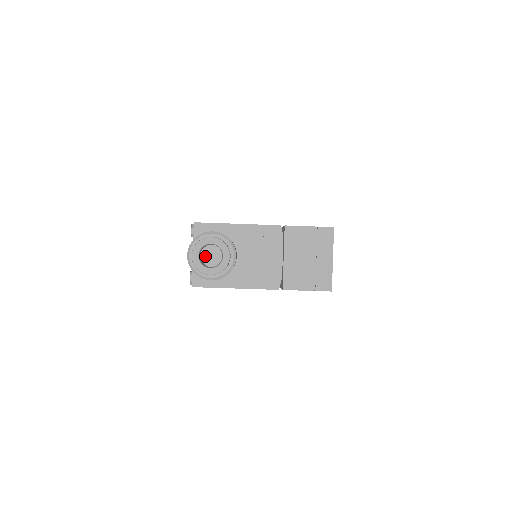
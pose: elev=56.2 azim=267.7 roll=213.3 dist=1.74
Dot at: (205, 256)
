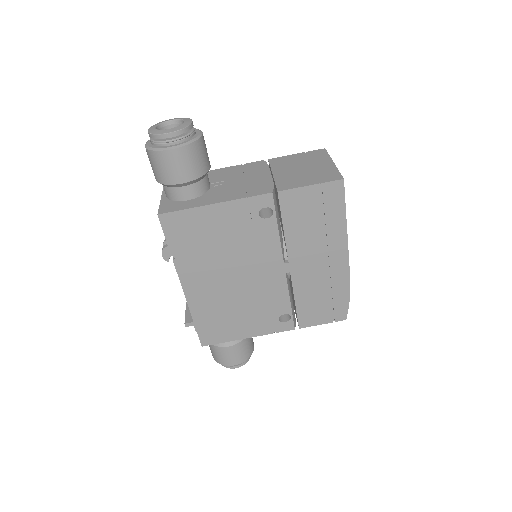
Dot at: occluded
